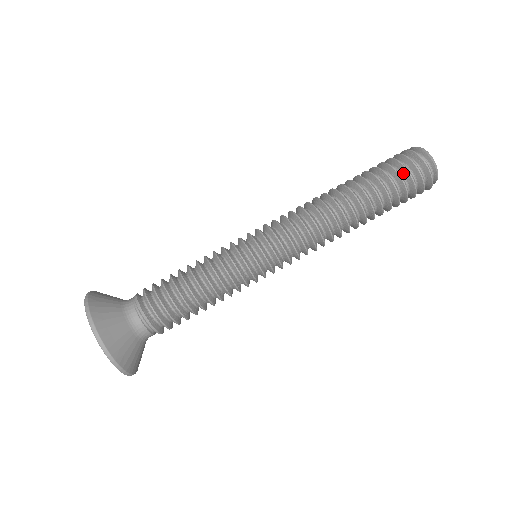
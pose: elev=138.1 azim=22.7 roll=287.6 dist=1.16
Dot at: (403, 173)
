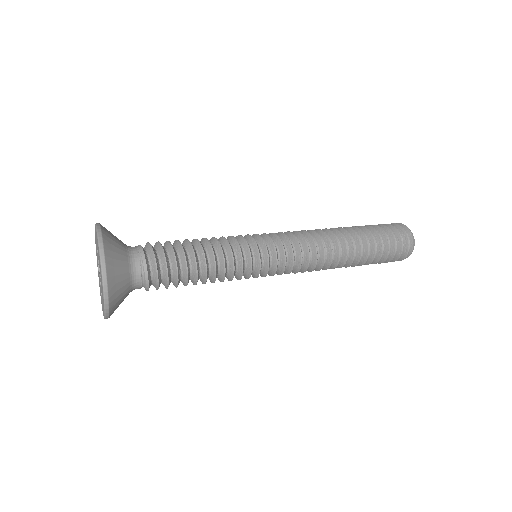
Dot at: (390, 254)
